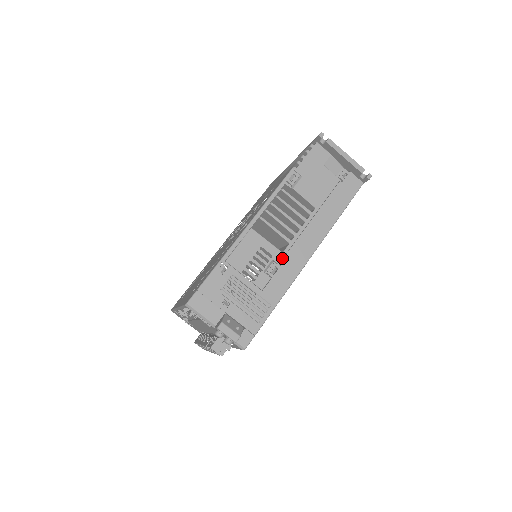
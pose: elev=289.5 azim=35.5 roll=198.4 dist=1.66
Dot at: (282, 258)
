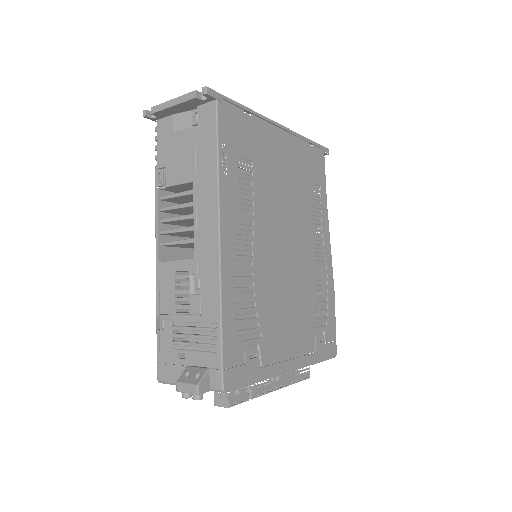
Dot at: (197, 265)
